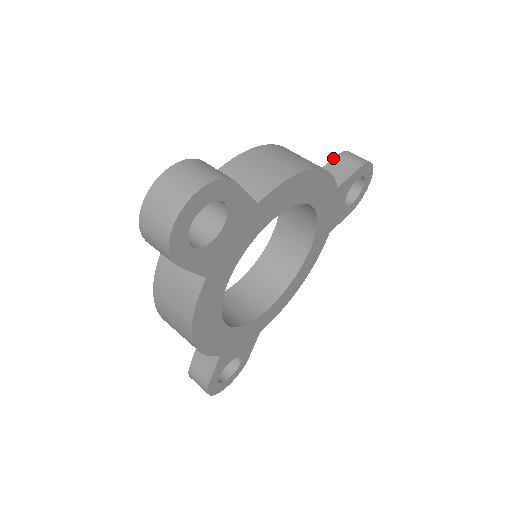
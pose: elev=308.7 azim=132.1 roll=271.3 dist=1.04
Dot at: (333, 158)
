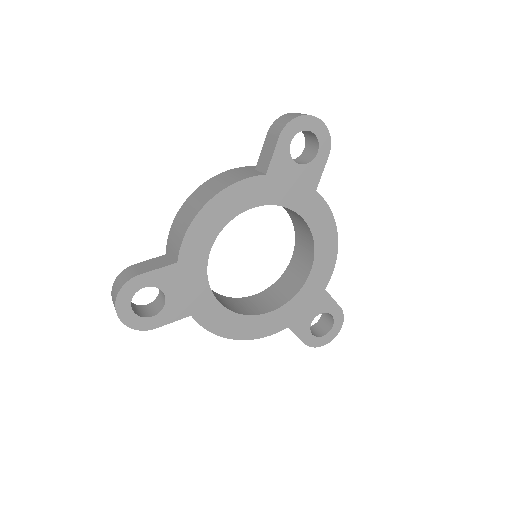
Dot at: occluded
